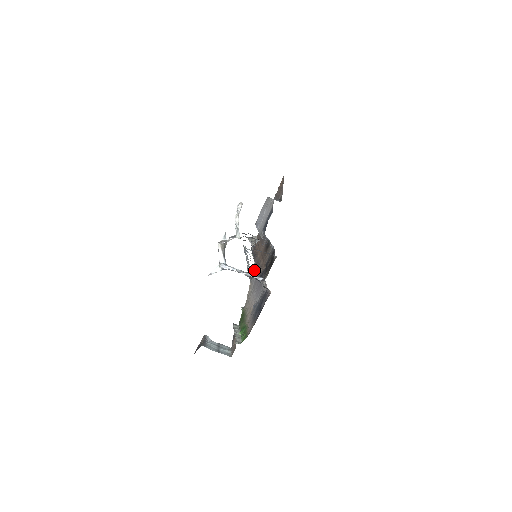
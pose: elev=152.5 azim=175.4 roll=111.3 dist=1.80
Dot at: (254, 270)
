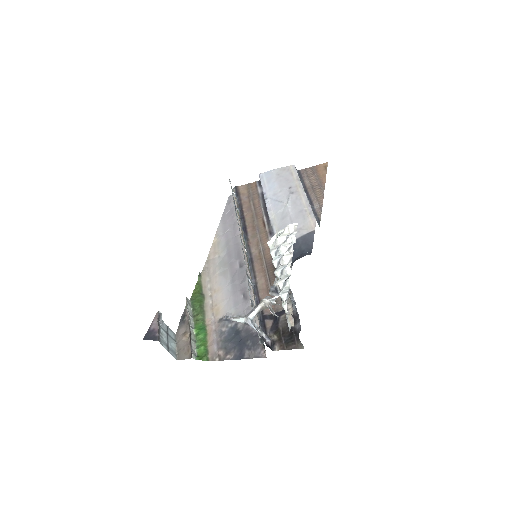
Dot at: (228, 225)
